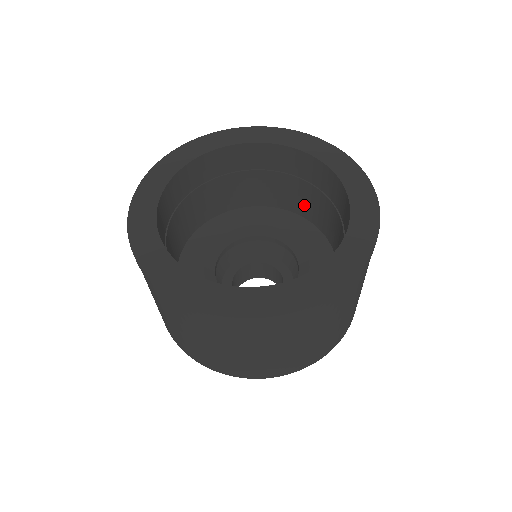
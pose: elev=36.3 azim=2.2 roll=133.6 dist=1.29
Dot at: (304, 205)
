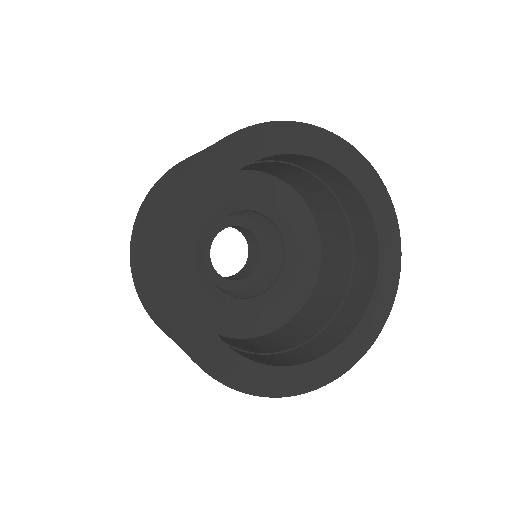
Dot at: (312, 196)
